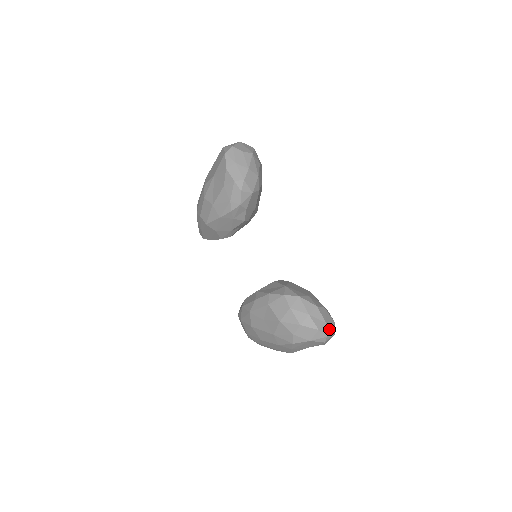
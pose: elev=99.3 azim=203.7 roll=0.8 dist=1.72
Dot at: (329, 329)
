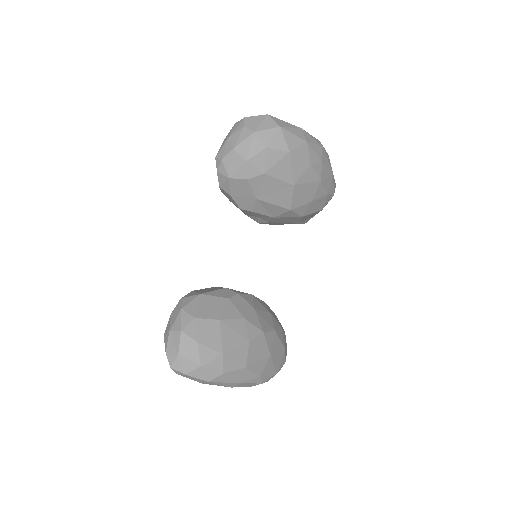
Dot at: (181, 364)
